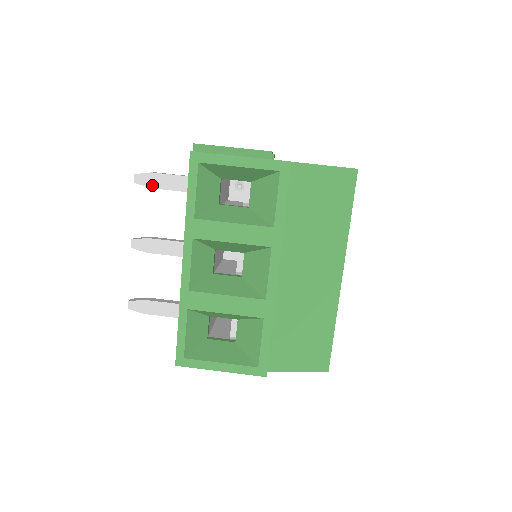
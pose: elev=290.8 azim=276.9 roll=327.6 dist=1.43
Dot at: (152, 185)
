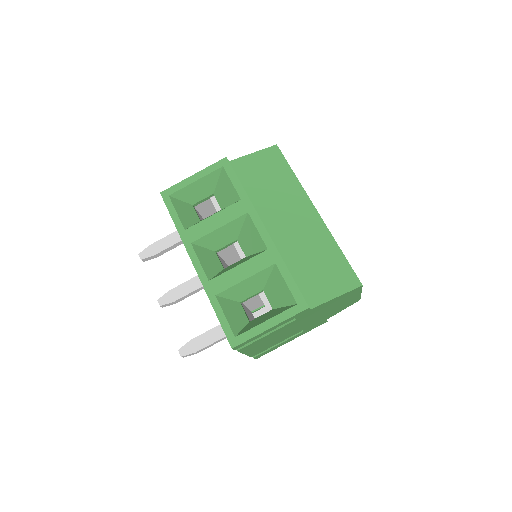
Dot at: (154, 253)
